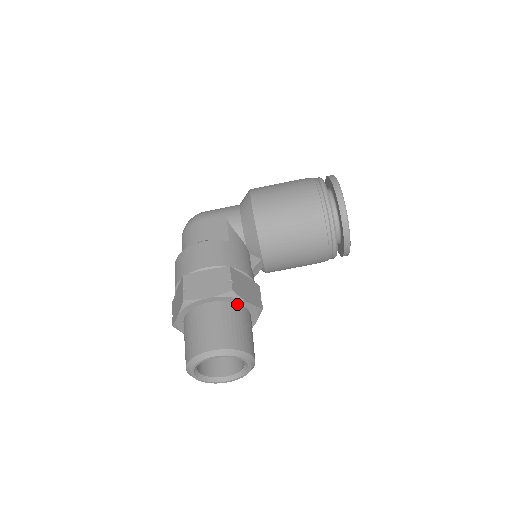
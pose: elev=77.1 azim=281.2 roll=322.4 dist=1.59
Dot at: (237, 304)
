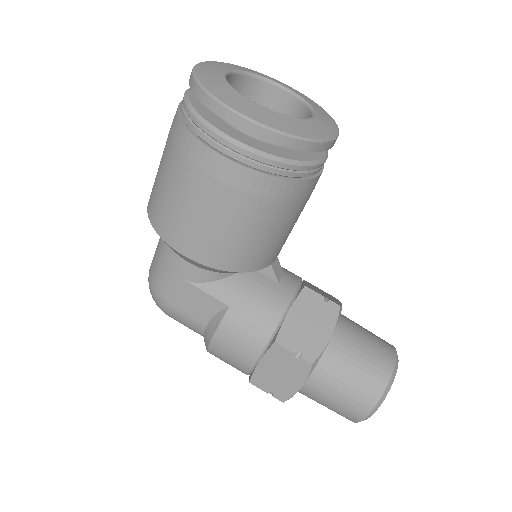
Dot at: (324, 350)
